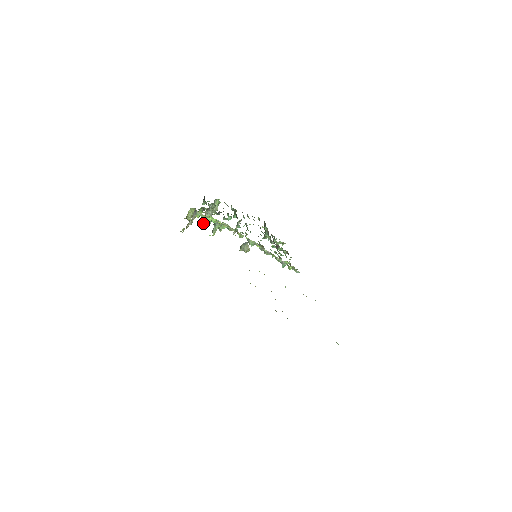
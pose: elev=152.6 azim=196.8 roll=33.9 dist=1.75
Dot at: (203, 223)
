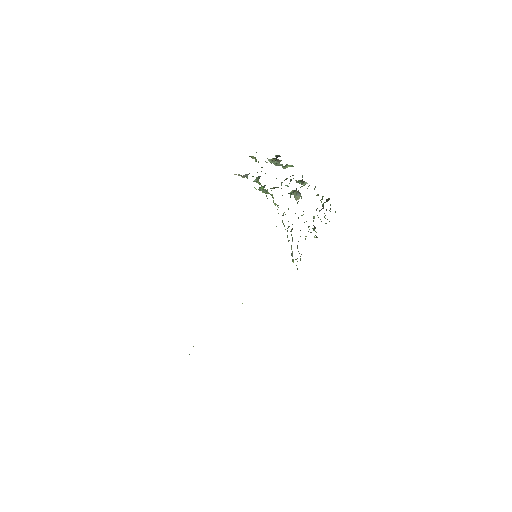
Dot at: (269, 160)
